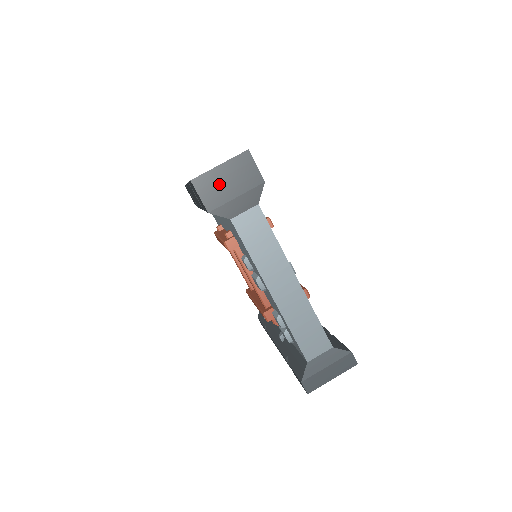
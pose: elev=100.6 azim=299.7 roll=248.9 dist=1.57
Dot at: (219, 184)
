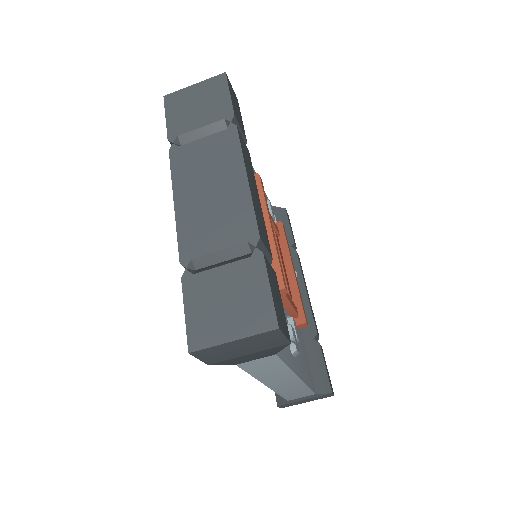
Dot at: (228, 351)
